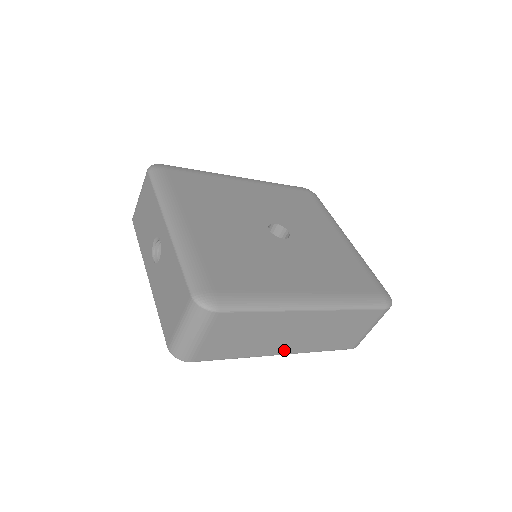
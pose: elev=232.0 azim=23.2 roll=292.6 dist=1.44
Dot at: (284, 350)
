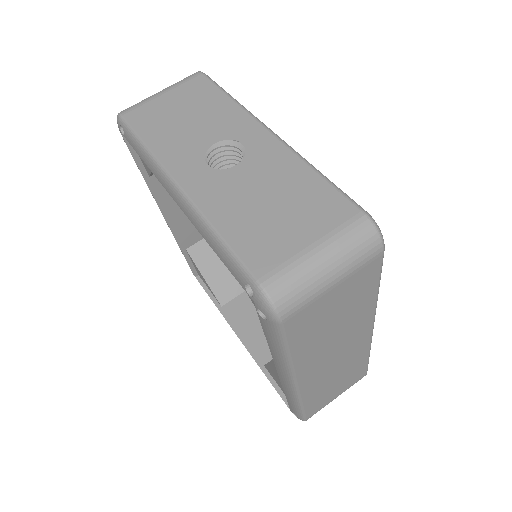
Dot at: (305, 377)
